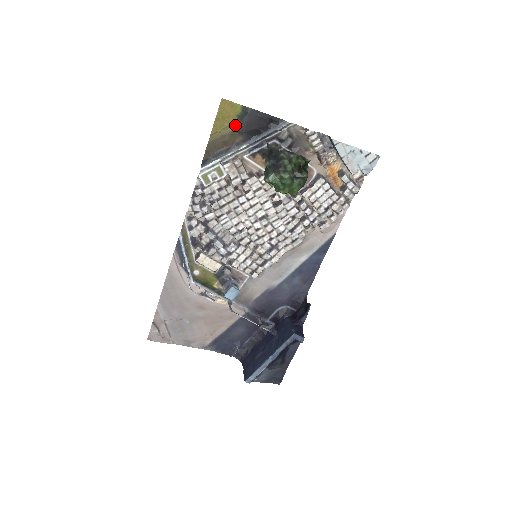
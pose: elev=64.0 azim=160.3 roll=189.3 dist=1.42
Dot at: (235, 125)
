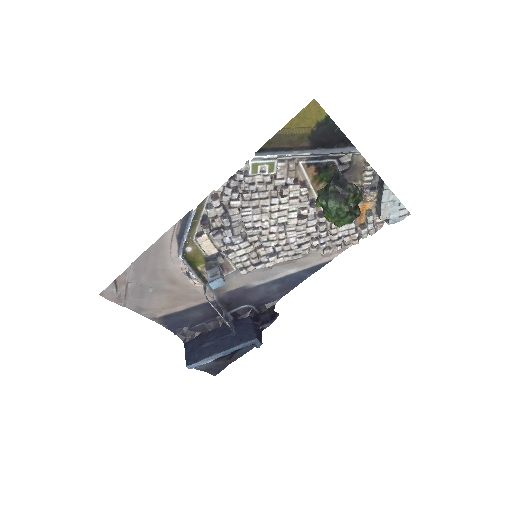
Dot at: (310, 129)
